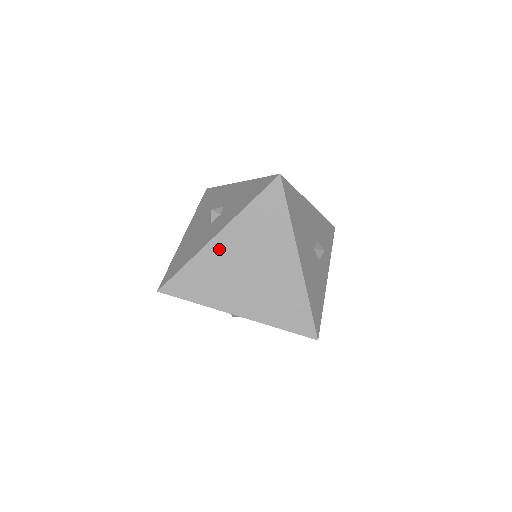
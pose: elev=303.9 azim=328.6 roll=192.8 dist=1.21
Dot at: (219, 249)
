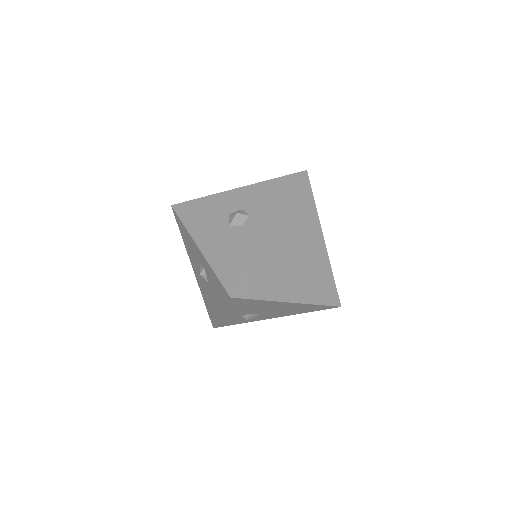
Dot at: (274, 242)
